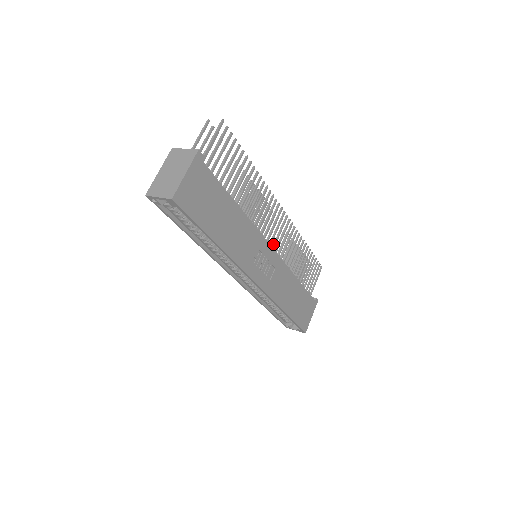
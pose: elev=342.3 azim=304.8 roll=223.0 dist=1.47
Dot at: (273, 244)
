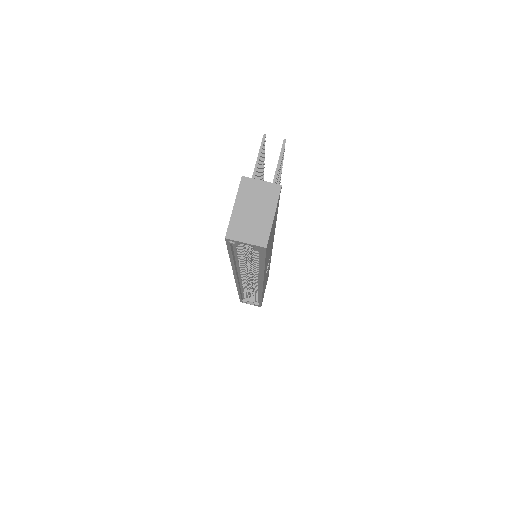
Dot at: occluded
